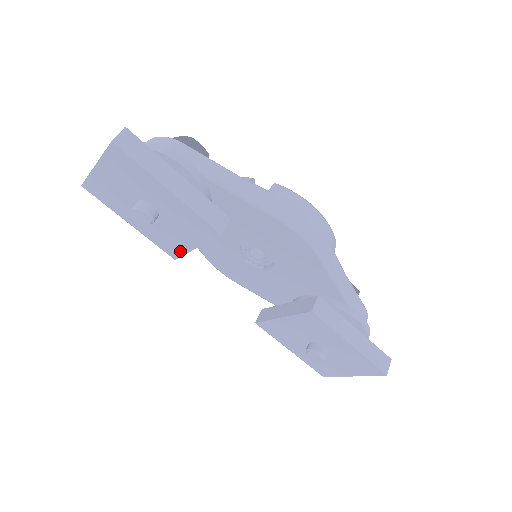
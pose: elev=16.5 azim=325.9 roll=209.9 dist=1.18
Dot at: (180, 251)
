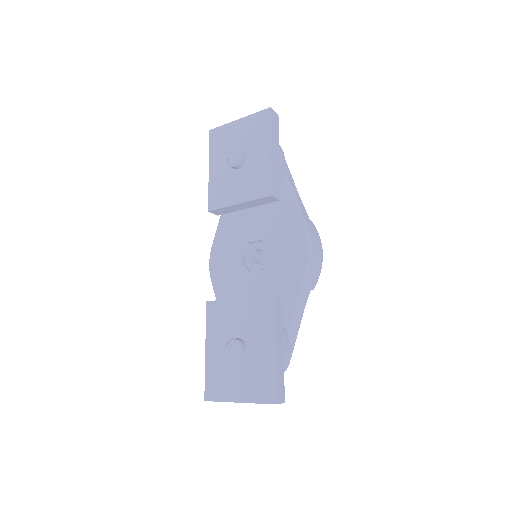
Dot at: (222, 204)
